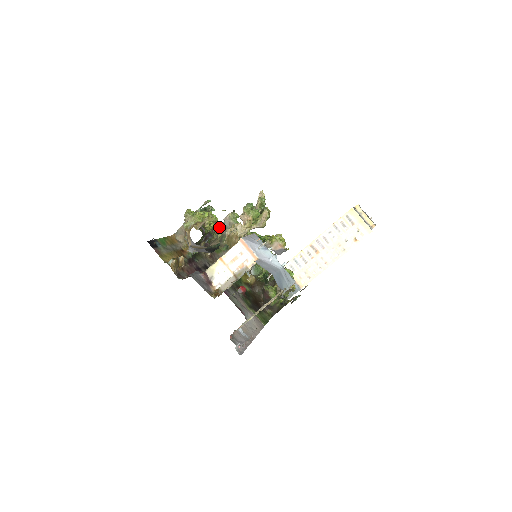
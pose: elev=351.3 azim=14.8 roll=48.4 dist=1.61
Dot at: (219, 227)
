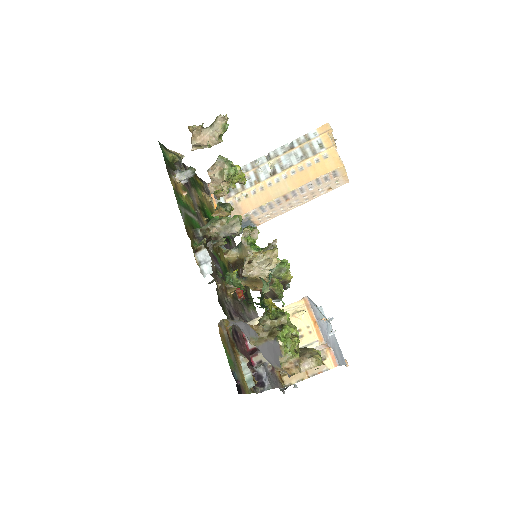
Dot at: occluded
